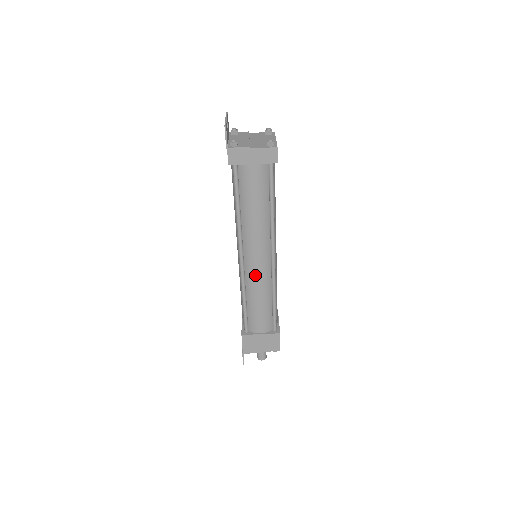
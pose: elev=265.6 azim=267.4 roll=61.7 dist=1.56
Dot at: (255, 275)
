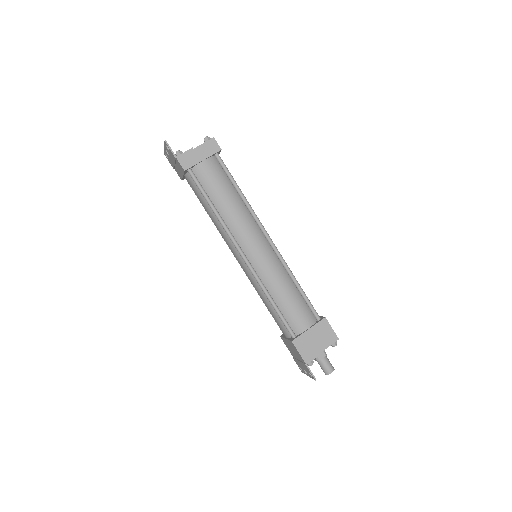
Dot at: (264, 265)
